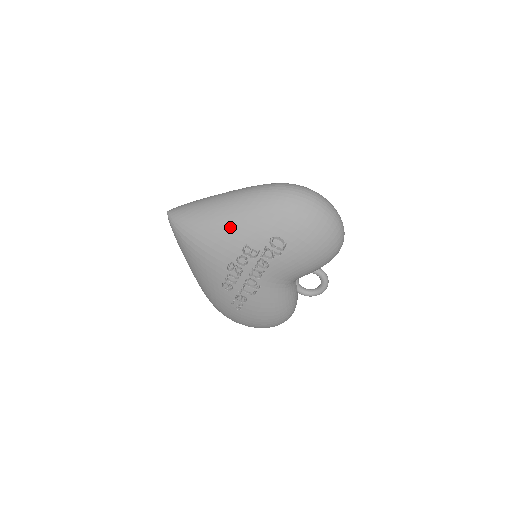
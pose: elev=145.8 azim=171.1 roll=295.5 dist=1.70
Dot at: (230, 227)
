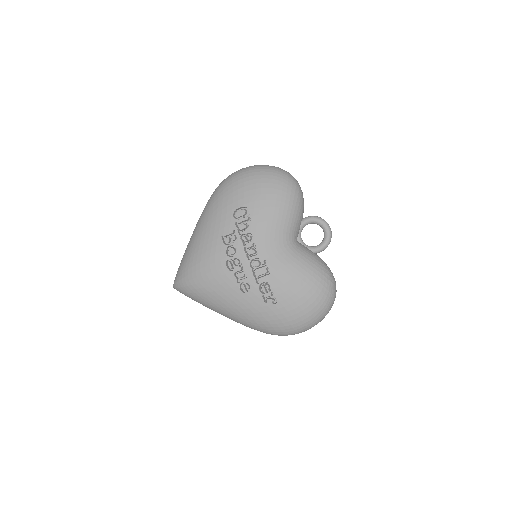
Dot at: (204, 238)
